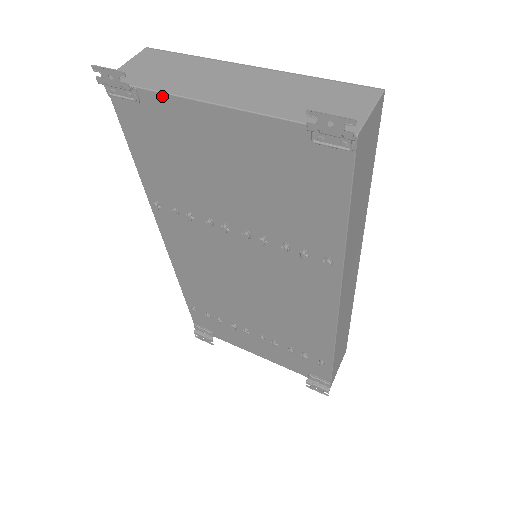
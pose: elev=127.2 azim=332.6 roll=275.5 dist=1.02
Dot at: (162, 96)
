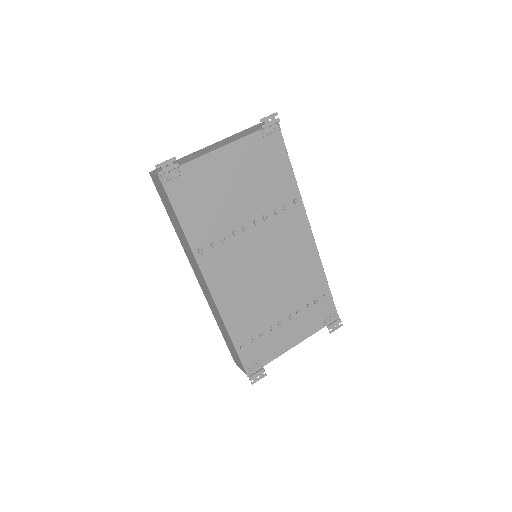
Dot at: (194, 162)
